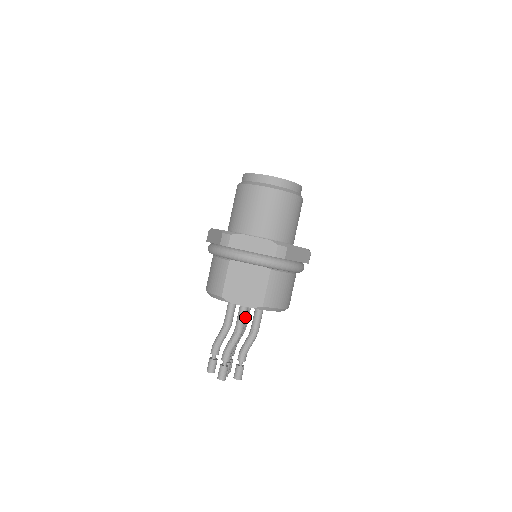
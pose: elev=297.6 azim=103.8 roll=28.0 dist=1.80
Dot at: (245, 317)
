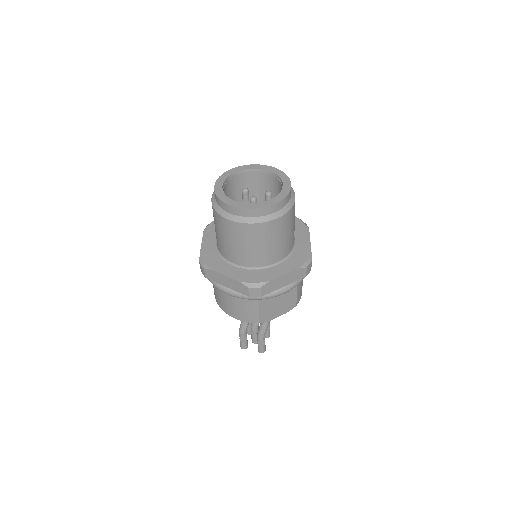
Dot at: occluded
